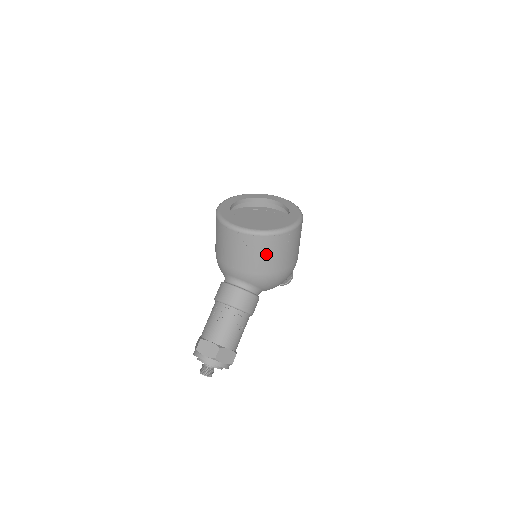
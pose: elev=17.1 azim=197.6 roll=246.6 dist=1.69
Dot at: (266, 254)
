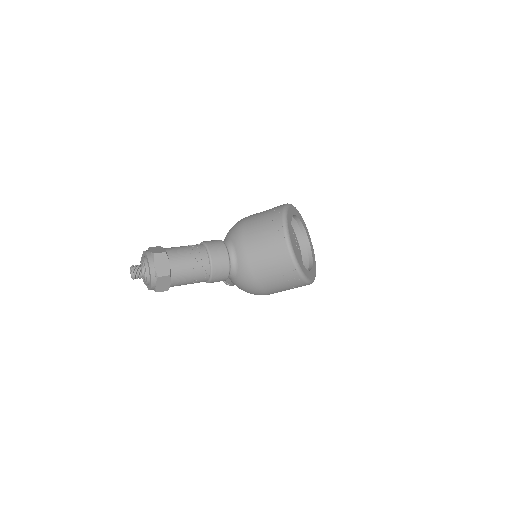
Dot at: (276, 272)
